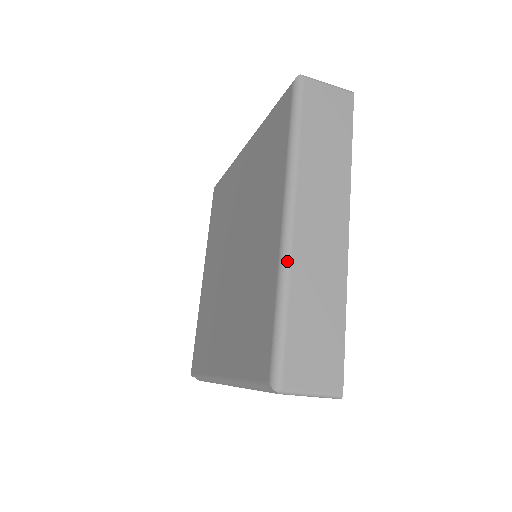
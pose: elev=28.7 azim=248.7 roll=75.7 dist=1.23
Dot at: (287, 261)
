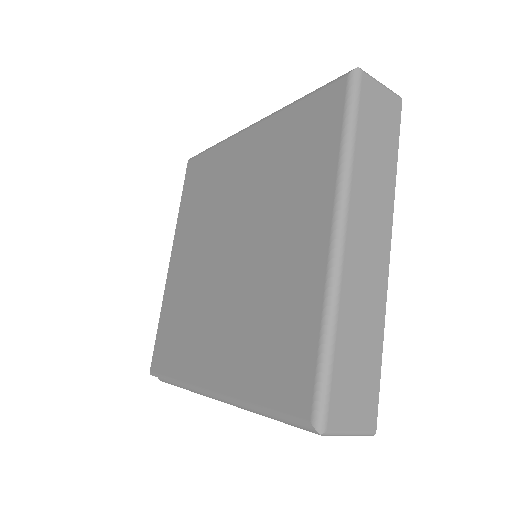
Dot at: (337, 285)
